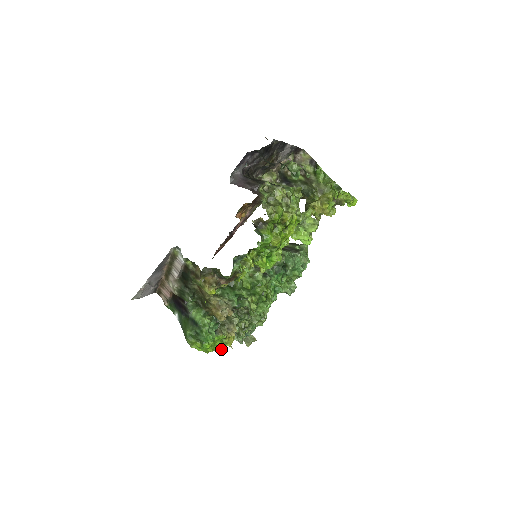
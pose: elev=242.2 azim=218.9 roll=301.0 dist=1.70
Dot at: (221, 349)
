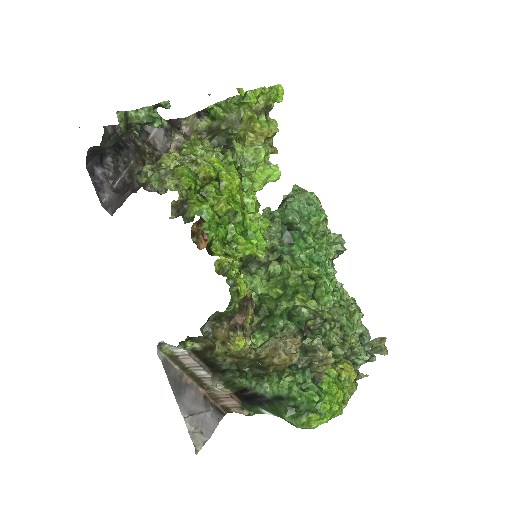
Dot at: (353, 391)
